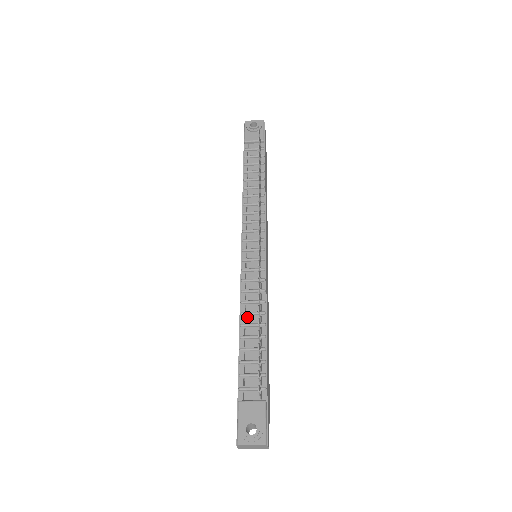
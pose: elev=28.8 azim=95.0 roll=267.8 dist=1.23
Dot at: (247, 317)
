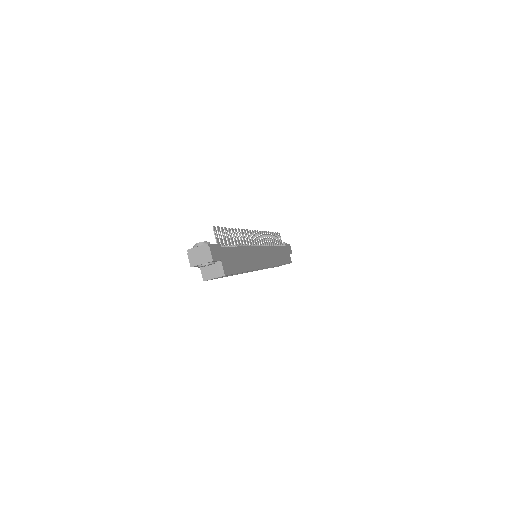
Dot at: occluded
